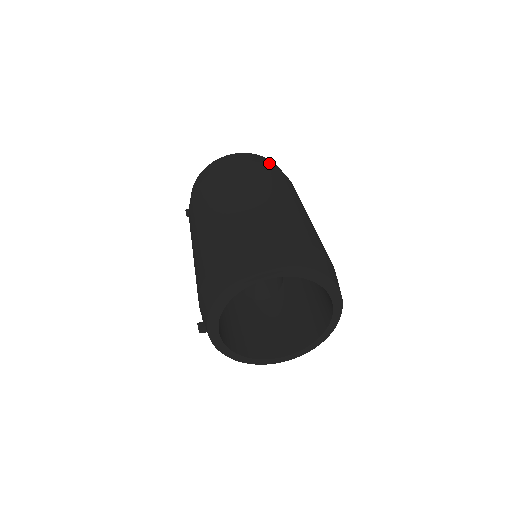
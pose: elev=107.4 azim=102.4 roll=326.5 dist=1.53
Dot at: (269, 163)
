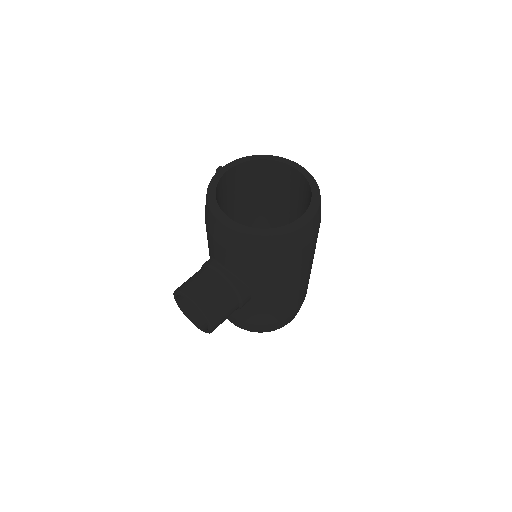
Dot at: occluded
